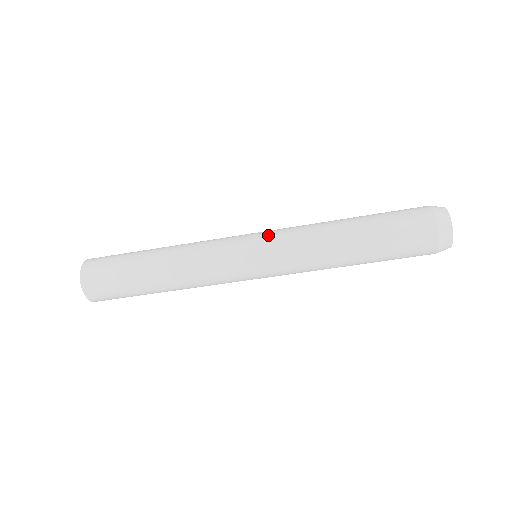
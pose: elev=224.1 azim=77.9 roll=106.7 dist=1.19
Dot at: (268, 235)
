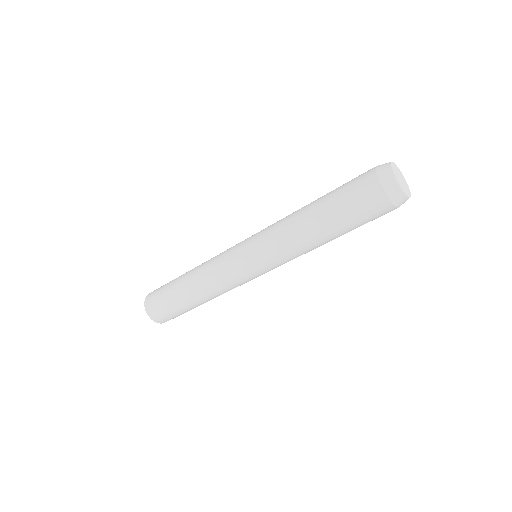
Dot at: (258, 255)
